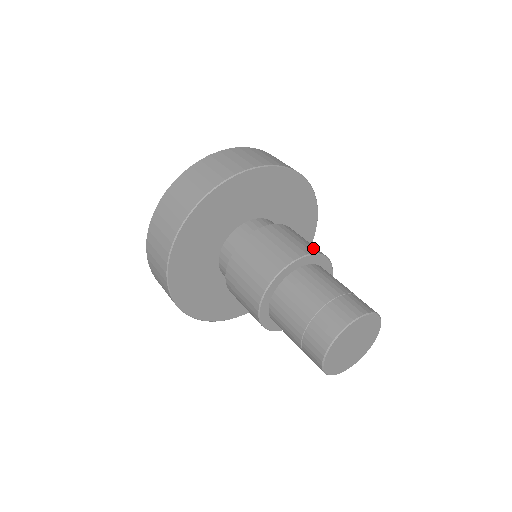
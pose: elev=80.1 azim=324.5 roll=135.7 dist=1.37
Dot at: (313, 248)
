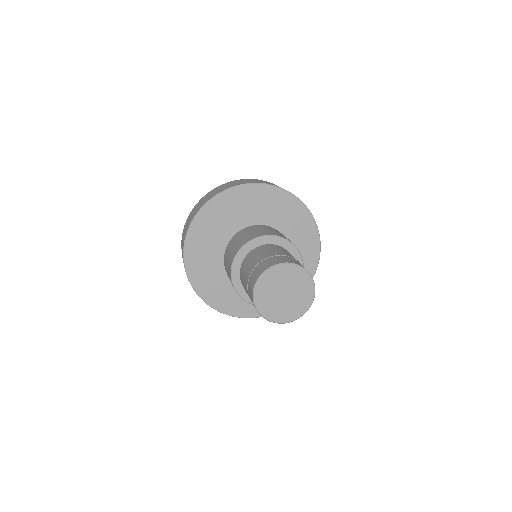
Dot at: occluded
